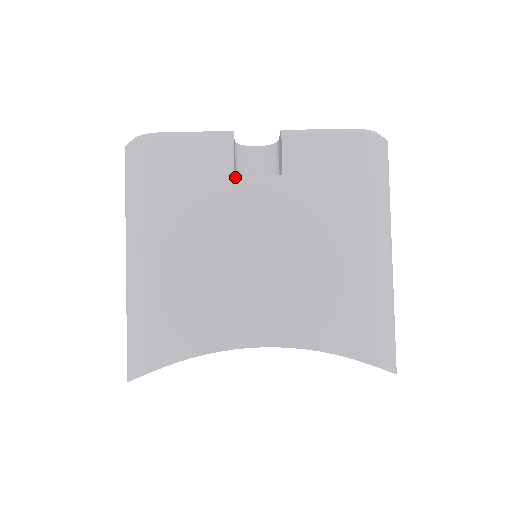
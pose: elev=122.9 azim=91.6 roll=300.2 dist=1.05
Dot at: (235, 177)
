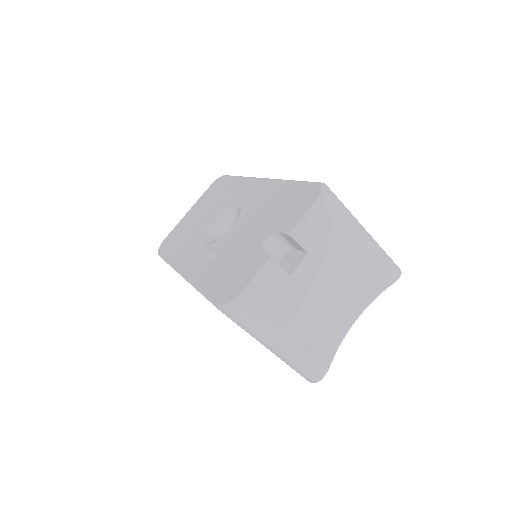
Dot at: (291, 276)
